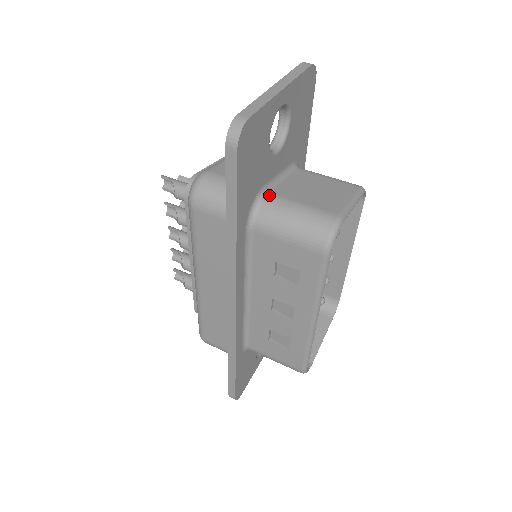
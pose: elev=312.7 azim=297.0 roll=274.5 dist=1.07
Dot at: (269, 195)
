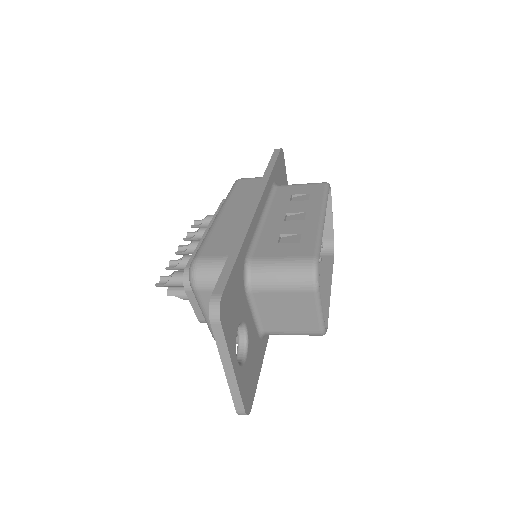
Dot at: occluded
